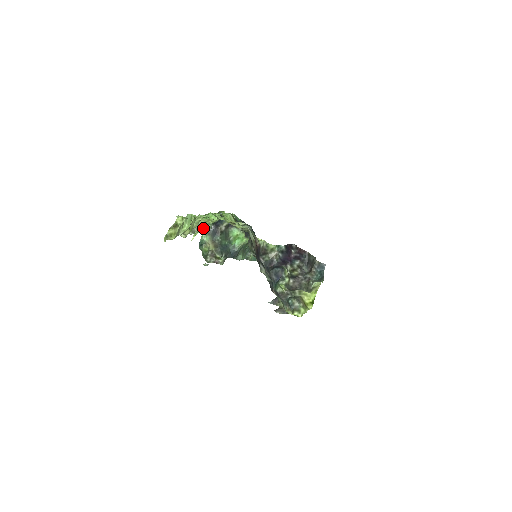
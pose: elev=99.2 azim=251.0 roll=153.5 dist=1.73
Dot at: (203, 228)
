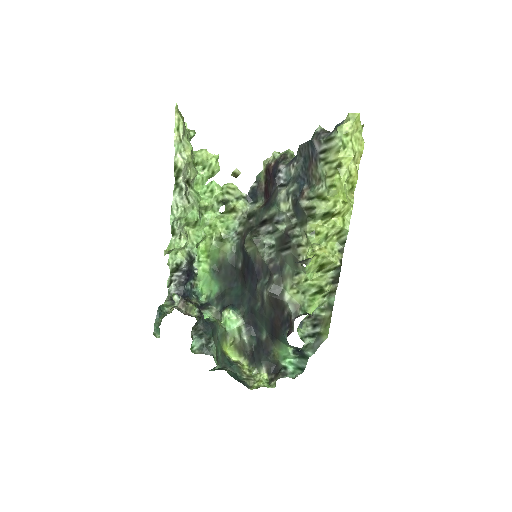
Dot at: (182, 239)
